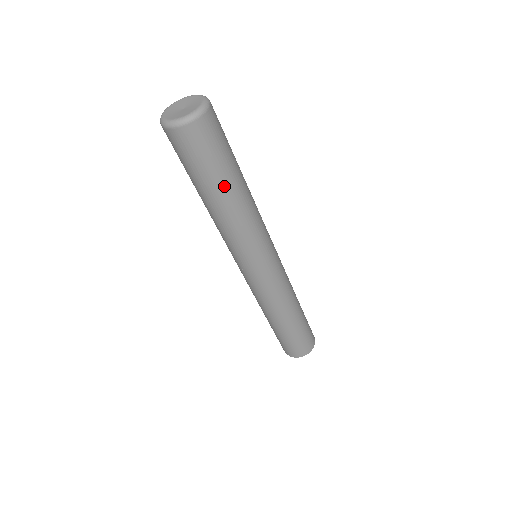
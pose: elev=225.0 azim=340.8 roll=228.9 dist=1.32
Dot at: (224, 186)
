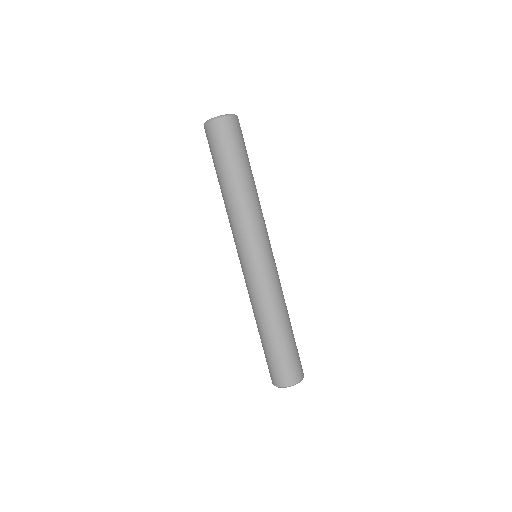
Dot at: (225, 175)
